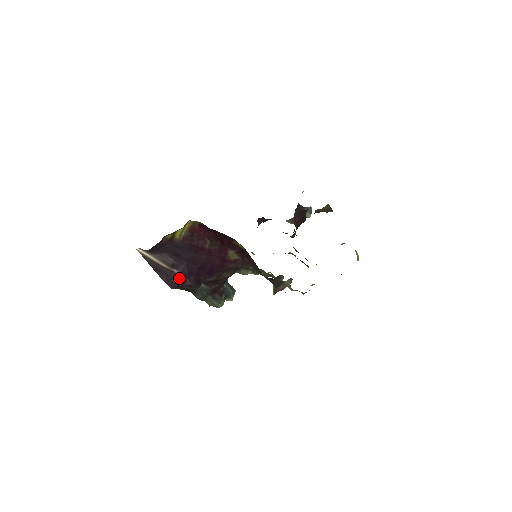
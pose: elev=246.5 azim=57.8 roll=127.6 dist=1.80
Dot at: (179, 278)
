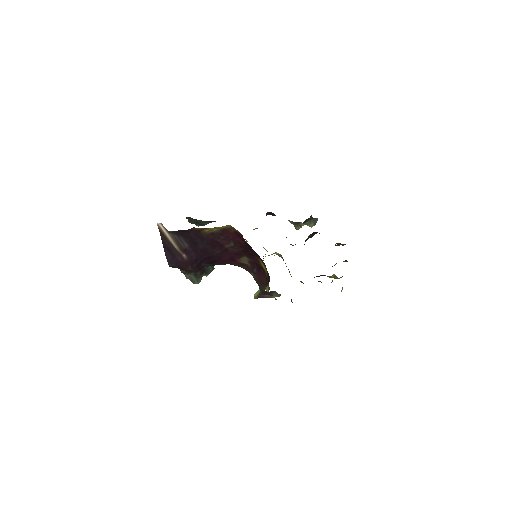
Dot at: (183, 262)
